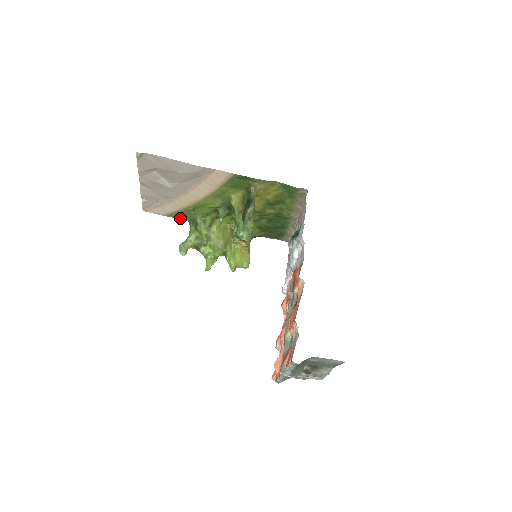
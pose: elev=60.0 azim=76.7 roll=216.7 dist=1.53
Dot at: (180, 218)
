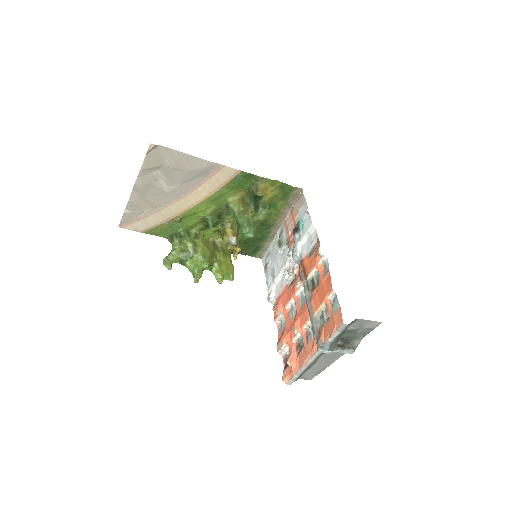
Dot at: (158, 235)
